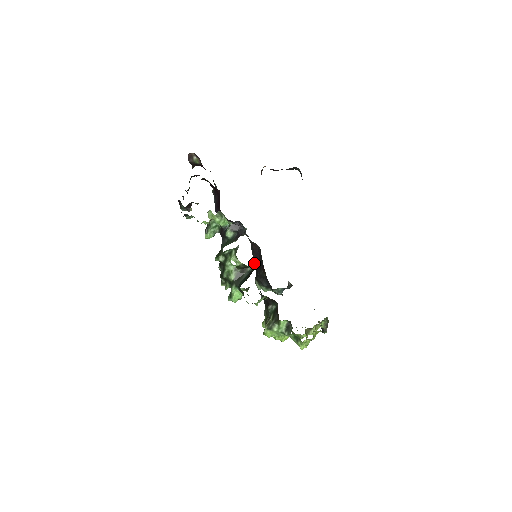
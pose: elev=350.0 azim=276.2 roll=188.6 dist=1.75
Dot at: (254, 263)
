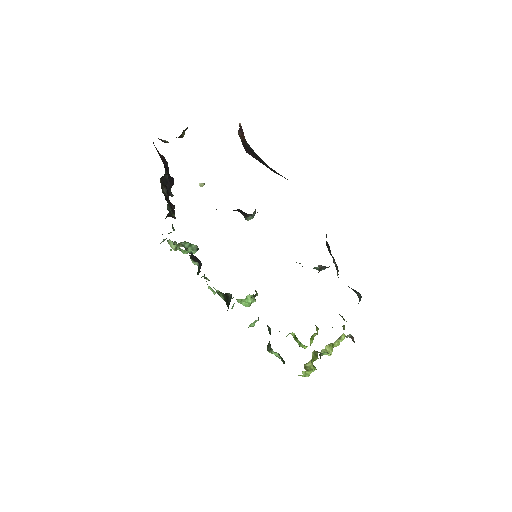
Dot at: occluded
